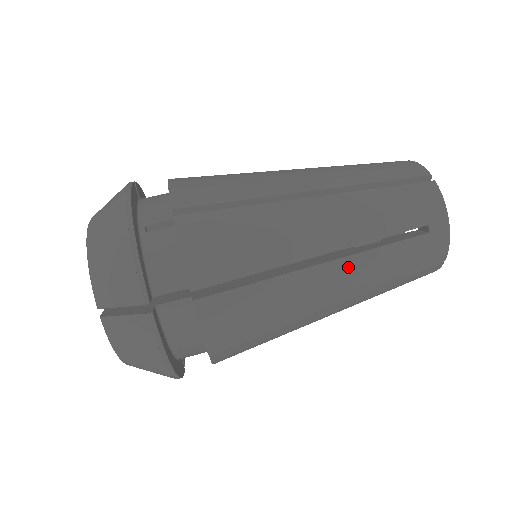
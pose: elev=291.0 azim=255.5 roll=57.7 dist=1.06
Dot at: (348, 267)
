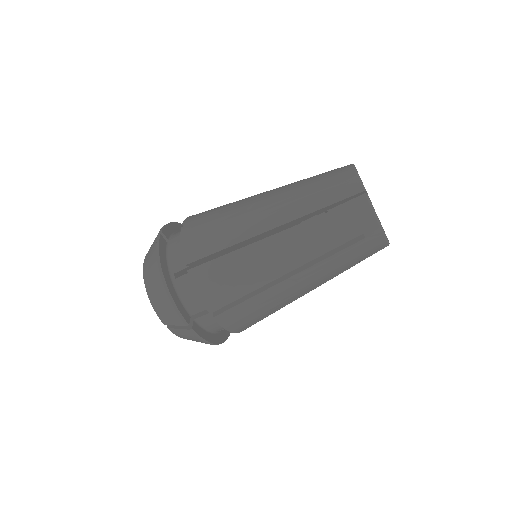
Dot at: occluded
